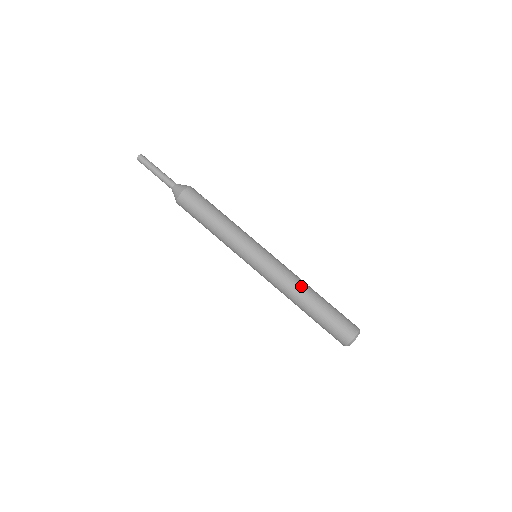
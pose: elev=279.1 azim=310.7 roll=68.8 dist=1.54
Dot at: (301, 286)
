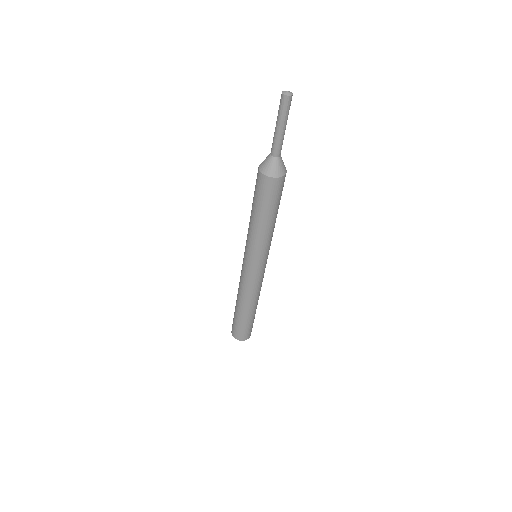
Dot at: occluded
